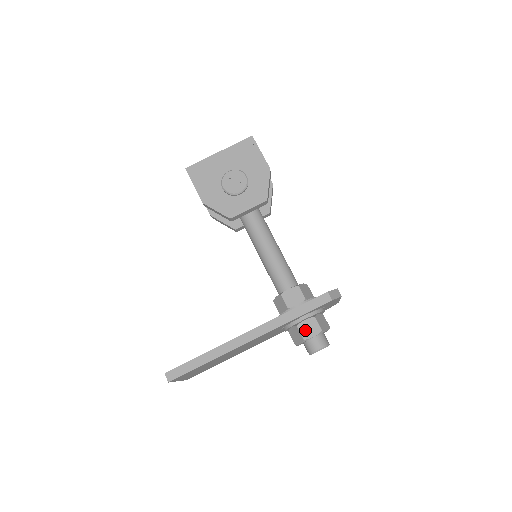
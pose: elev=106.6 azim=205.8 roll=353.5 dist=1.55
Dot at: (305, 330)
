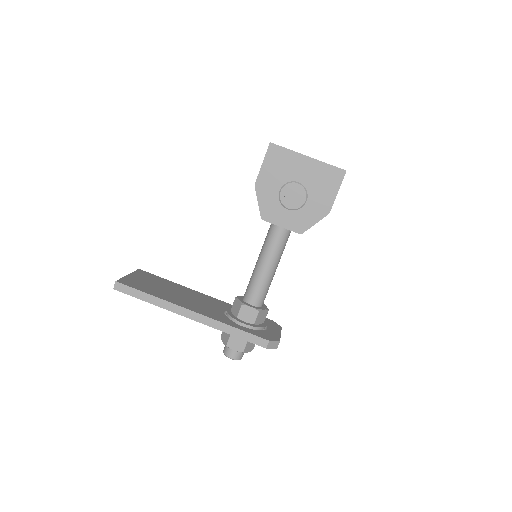
Dot at: (233, 341)
